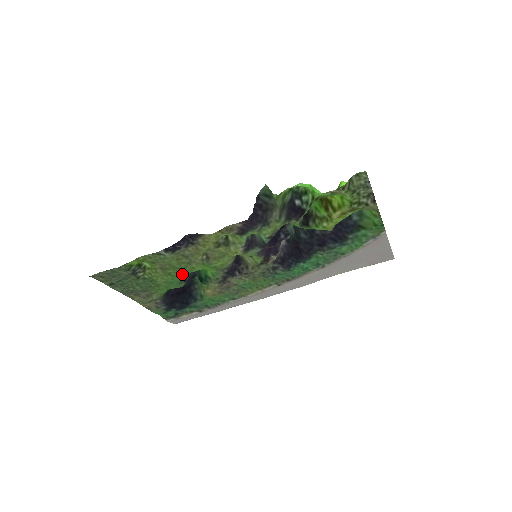
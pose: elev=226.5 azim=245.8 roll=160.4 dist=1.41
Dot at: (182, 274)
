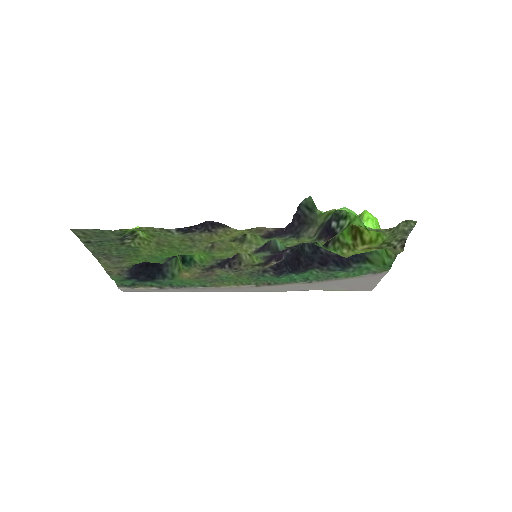
Dot at: (175, 254)
